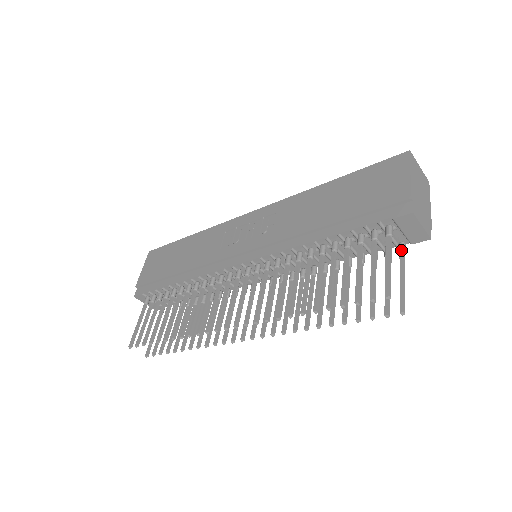
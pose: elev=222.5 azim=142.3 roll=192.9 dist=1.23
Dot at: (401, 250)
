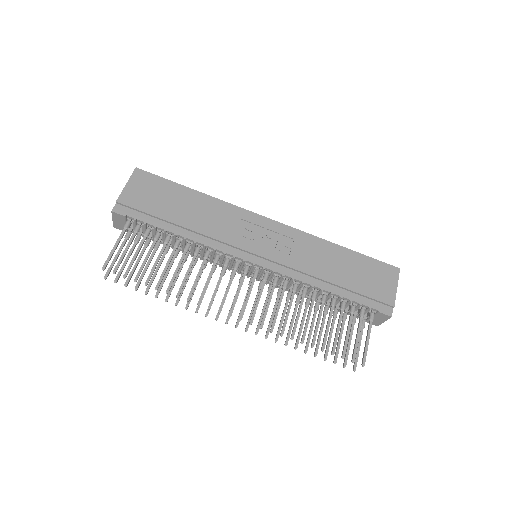
Dot at: (364, 326)
